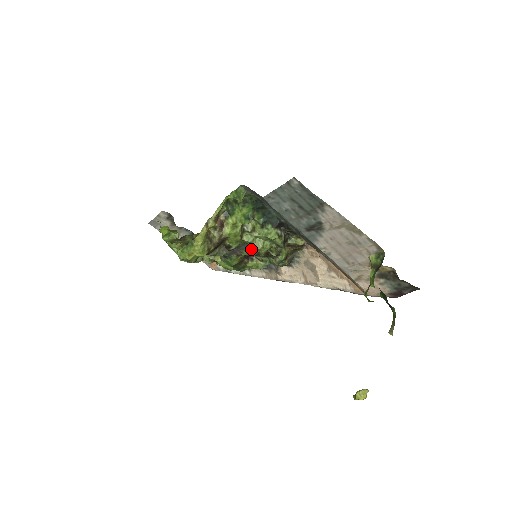
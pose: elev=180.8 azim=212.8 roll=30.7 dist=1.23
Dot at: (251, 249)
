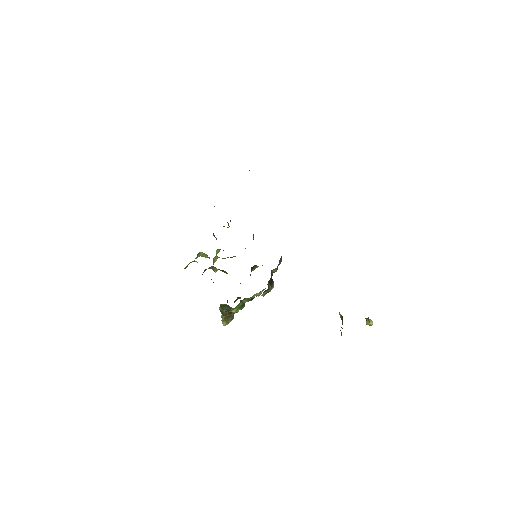
Dot at: occluded
